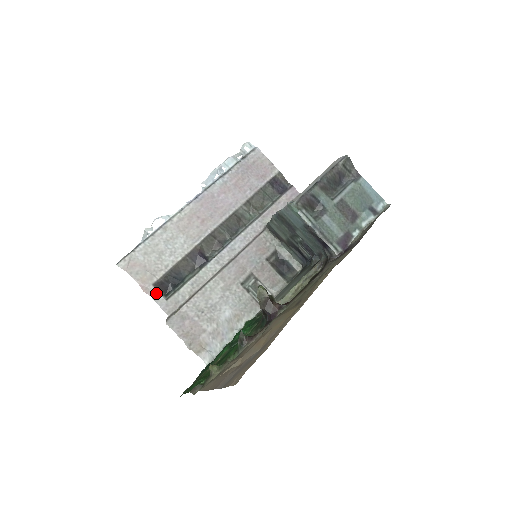
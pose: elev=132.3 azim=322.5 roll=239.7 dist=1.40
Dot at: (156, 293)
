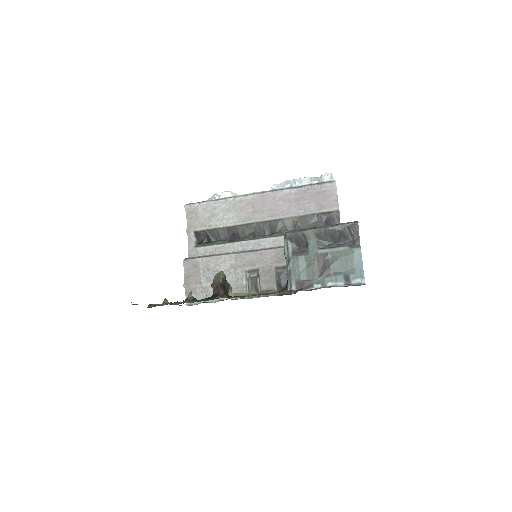
Dot at: (192, 238)
